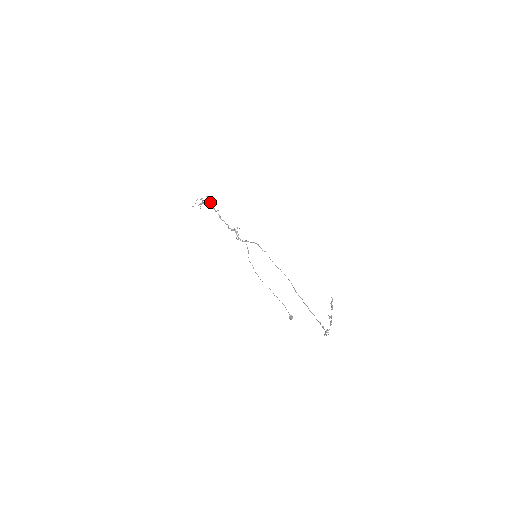
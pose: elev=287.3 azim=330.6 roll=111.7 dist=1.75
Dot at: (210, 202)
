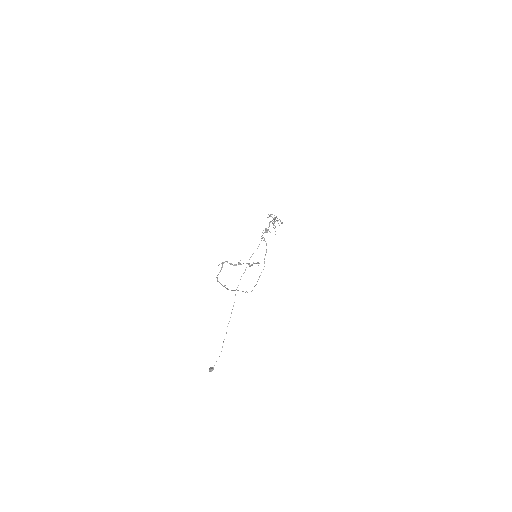
Dot at: (277, 220)
